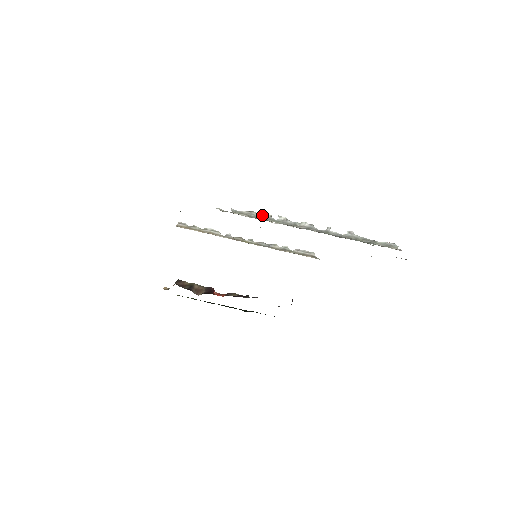
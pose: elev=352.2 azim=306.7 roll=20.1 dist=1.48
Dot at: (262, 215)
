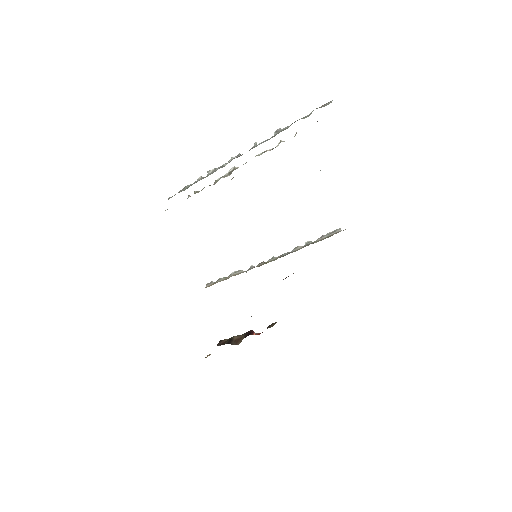
Dot at: (193, 183)
